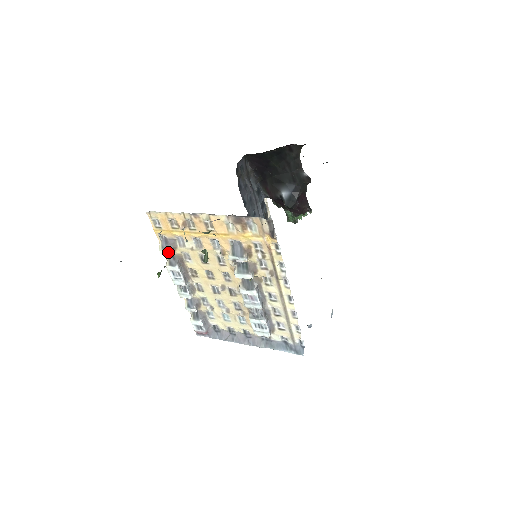
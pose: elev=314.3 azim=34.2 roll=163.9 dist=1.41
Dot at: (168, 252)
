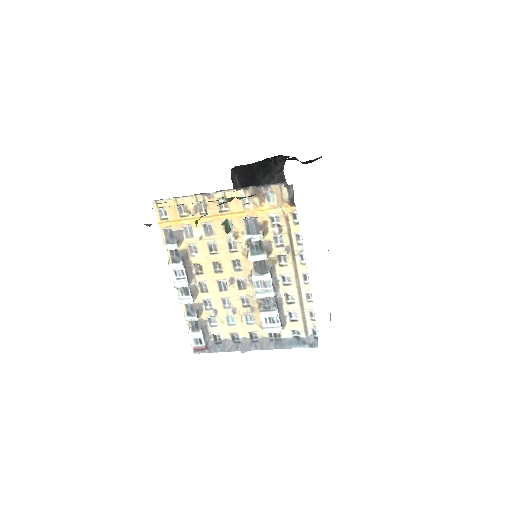
Dot at: (173, 246)
